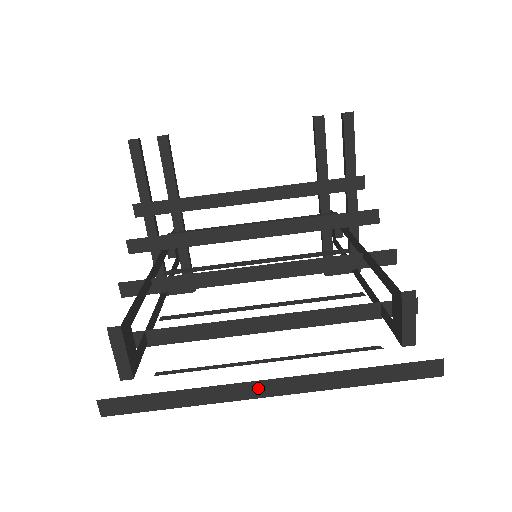
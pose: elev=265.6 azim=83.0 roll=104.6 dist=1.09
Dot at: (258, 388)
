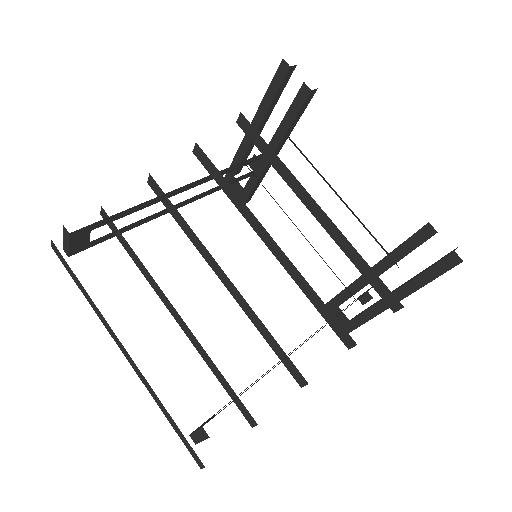
Dot at: (118, 341)
